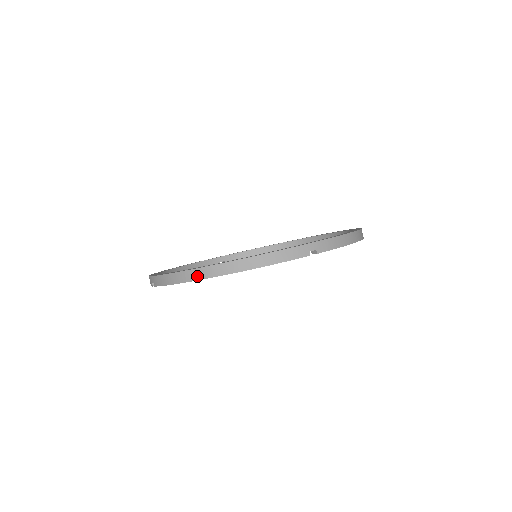
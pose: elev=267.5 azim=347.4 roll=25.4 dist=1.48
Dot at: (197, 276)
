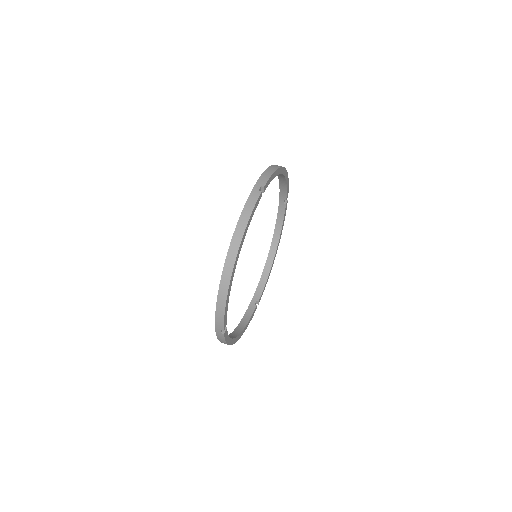
Dot at: (227, 278)
